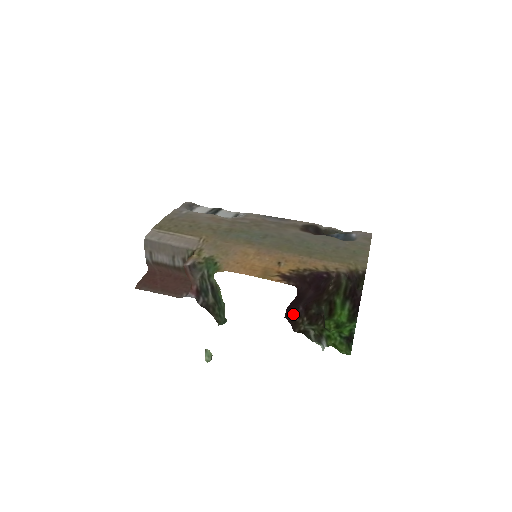
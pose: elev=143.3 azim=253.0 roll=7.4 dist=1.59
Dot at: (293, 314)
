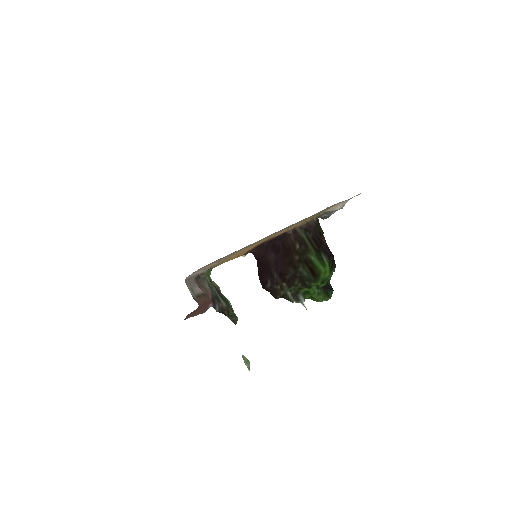
Dot at: (270, 283)
